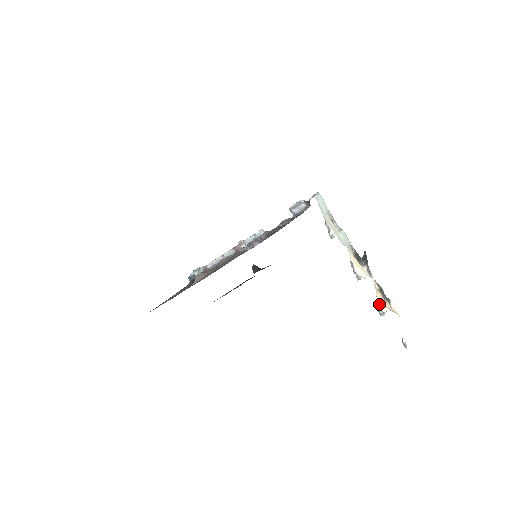
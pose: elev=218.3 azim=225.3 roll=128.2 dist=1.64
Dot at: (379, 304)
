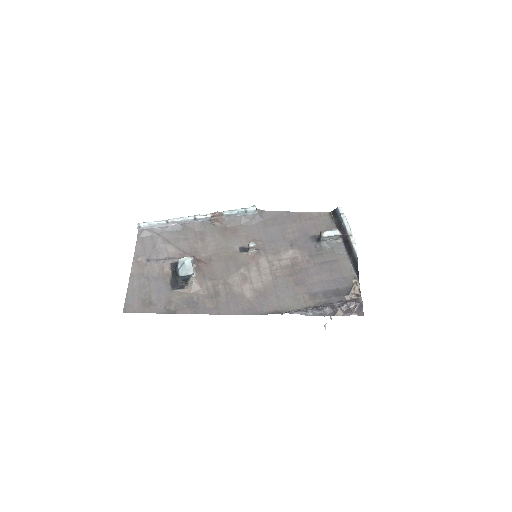
Dot at: occluded
